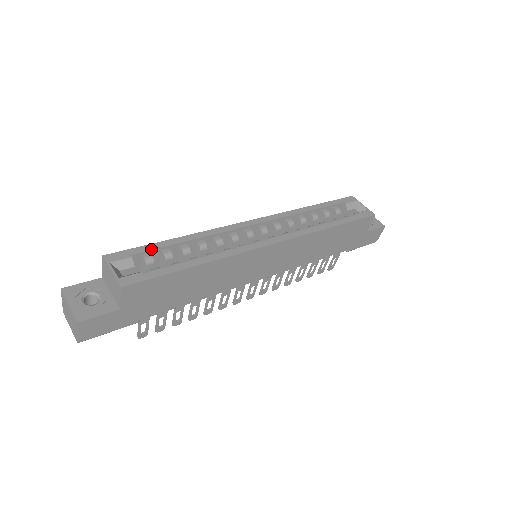
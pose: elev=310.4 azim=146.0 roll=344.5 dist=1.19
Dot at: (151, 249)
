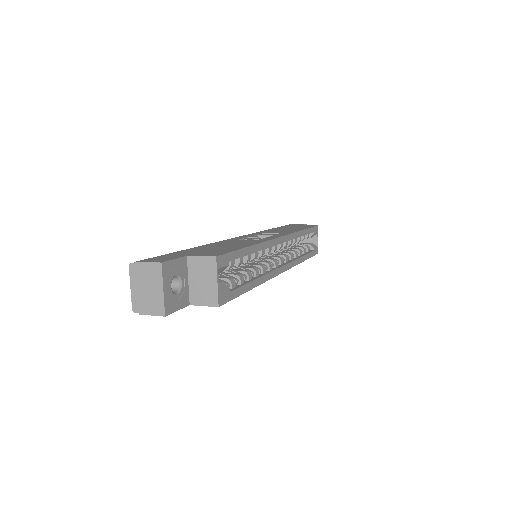
Dot at: (239, 257)
